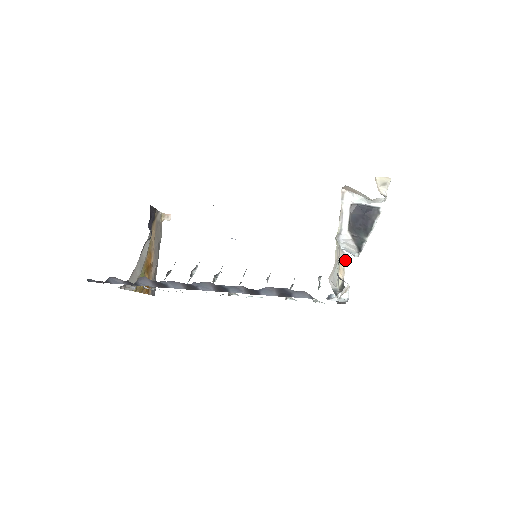
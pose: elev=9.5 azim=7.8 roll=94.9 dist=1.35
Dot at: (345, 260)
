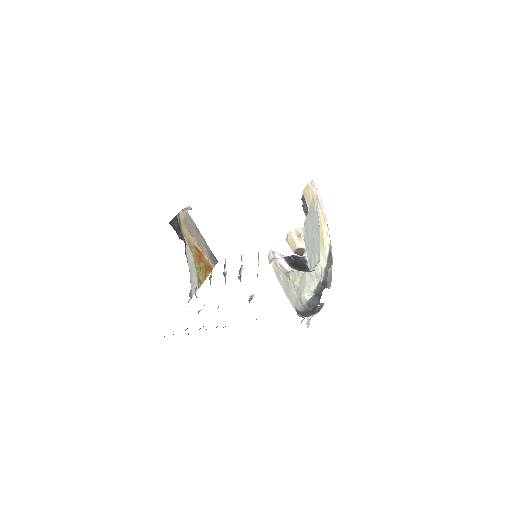
Dot at: (326, 223)
